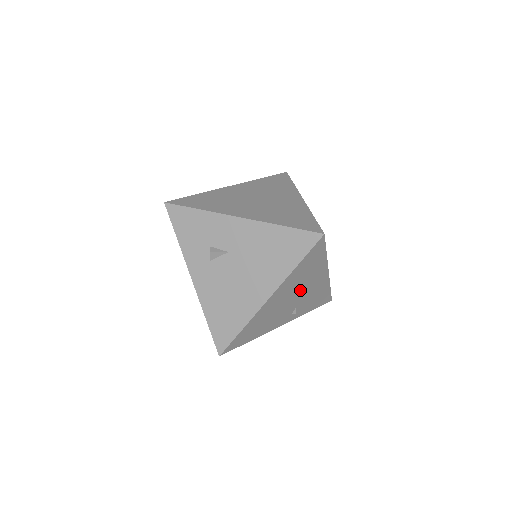
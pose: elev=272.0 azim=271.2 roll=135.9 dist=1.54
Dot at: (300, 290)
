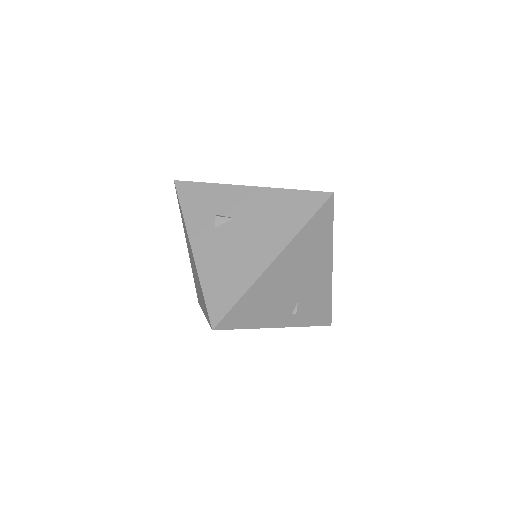
Dot at: (304, 273)
